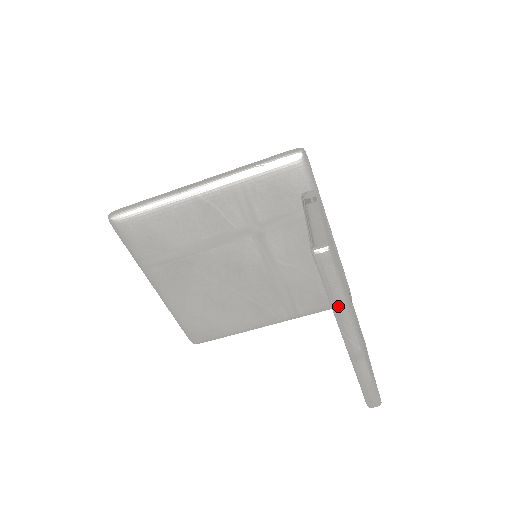
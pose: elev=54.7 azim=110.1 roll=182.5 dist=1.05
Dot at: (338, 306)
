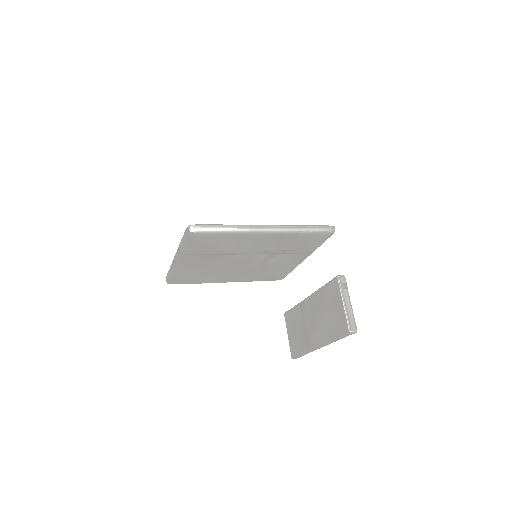
Dot at: occluded
